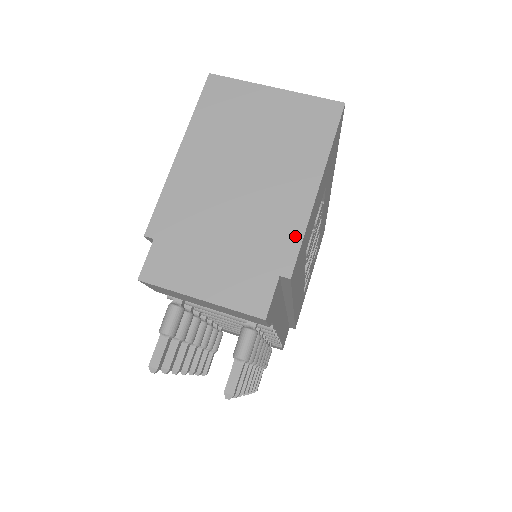
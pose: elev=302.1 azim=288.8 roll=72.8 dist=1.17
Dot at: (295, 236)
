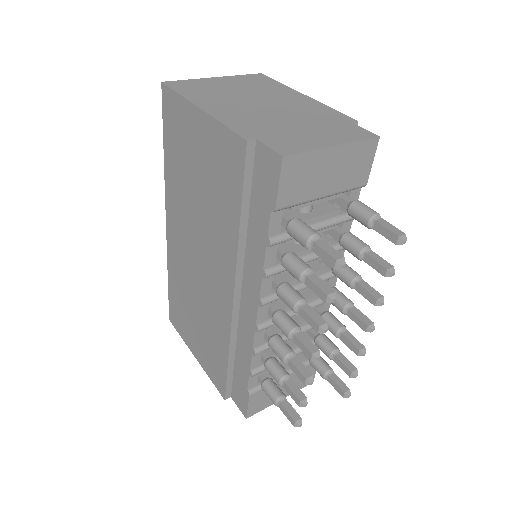
Dot at: (329, 110)
